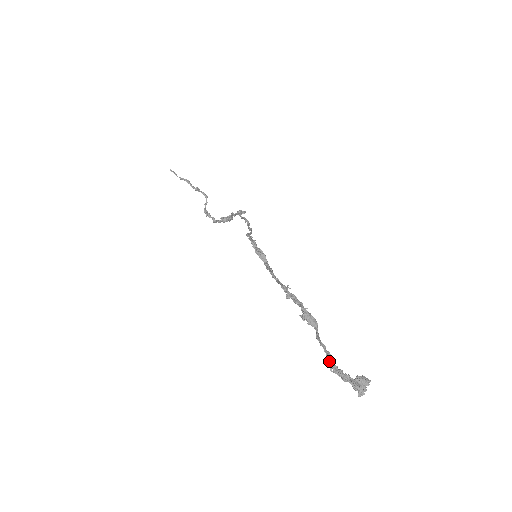
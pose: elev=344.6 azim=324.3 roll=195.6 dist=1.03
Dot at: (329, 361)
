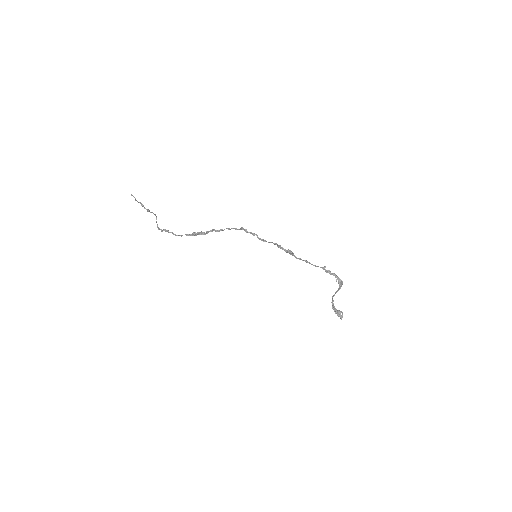
Dot at: (333, 304)
